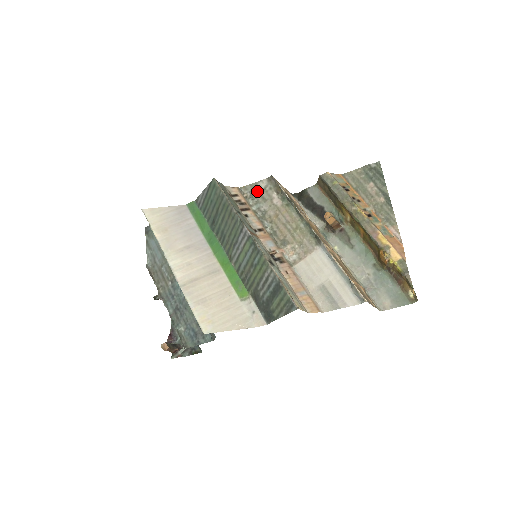
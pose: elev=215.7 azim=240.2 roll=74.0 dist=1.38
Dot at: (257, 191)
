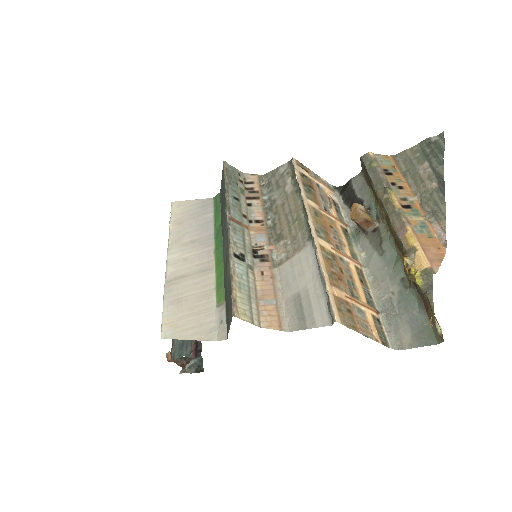
Dot at: (275, 177)
